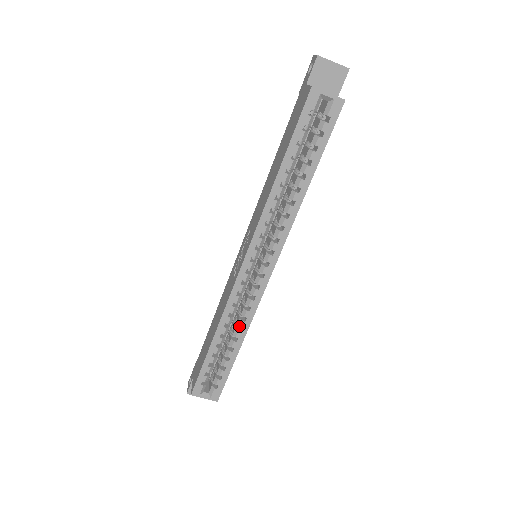
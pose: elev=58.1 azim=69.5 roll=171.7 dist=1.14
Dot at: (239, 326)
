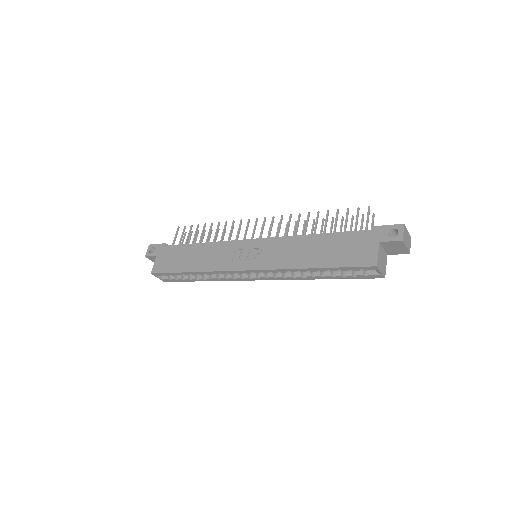
Dot at: (212, 278)
